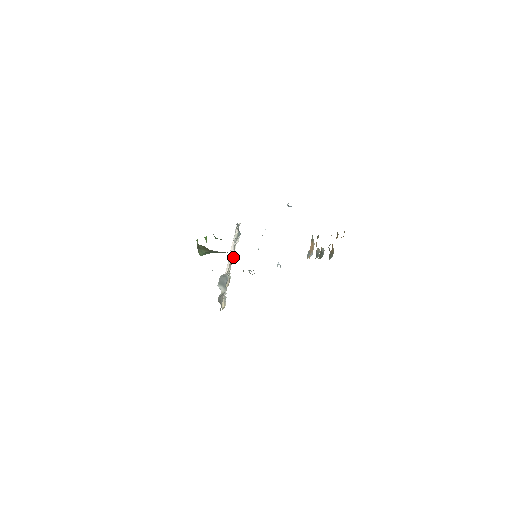
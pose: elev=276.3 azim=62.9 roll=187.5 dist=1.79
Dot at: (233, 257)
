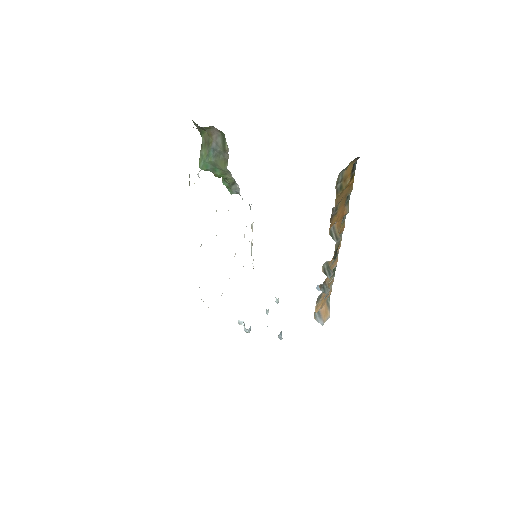
Dot at: occluded
